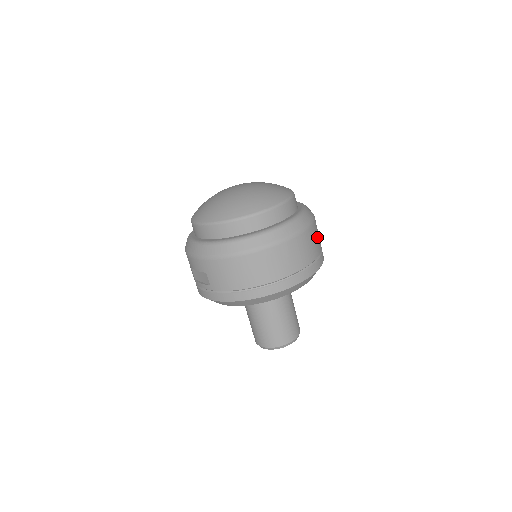
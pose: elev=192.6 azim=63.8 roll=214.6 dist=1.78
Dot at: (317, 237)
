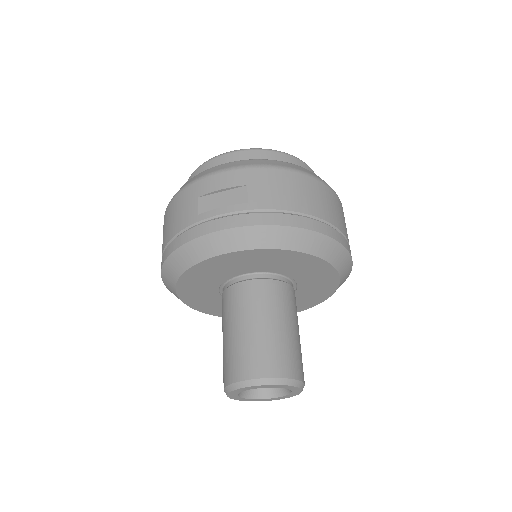
Dot at: occluded
